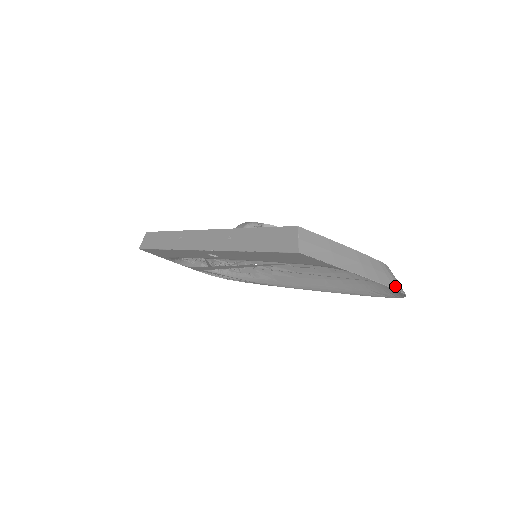
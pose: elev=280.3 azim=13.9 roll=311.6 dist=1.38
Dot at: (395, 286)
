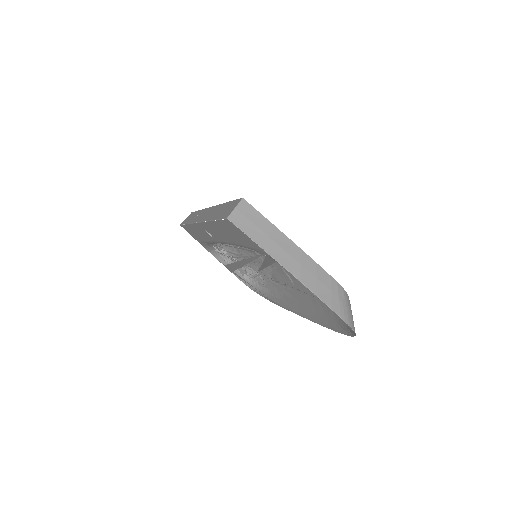
Dot at: (337, 309)
